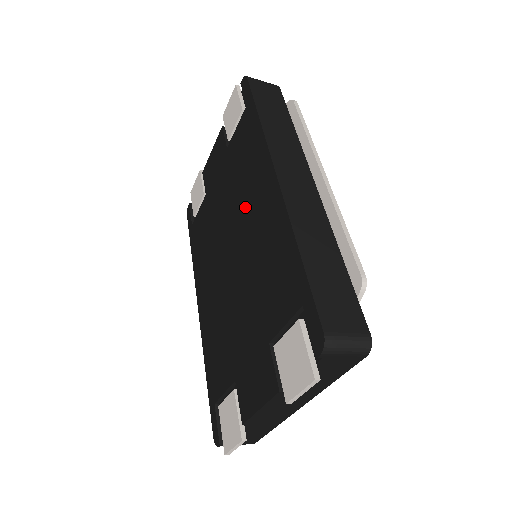
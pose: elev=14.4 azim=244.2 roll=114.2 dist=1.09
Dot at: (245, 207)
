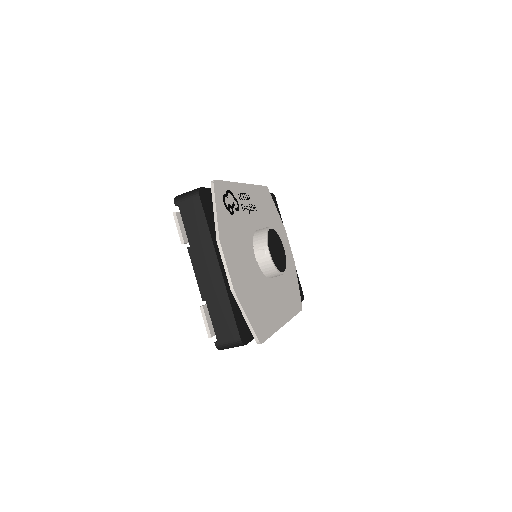
Dot at: occluded
